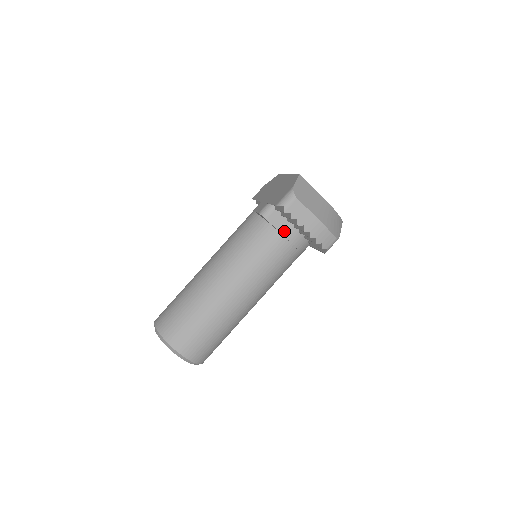
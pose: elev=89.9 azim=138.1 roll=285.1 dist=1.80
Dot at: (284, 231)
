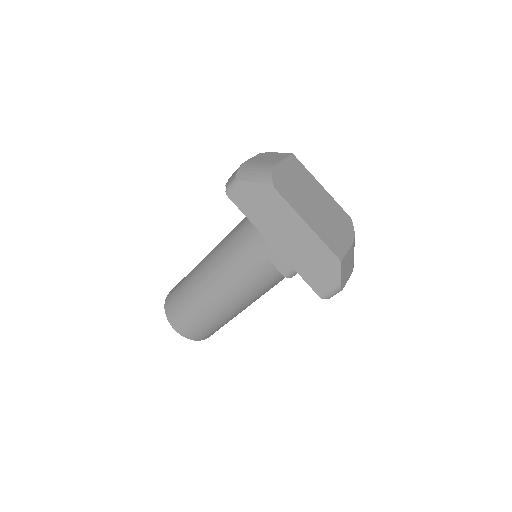
Dot at: occluded
